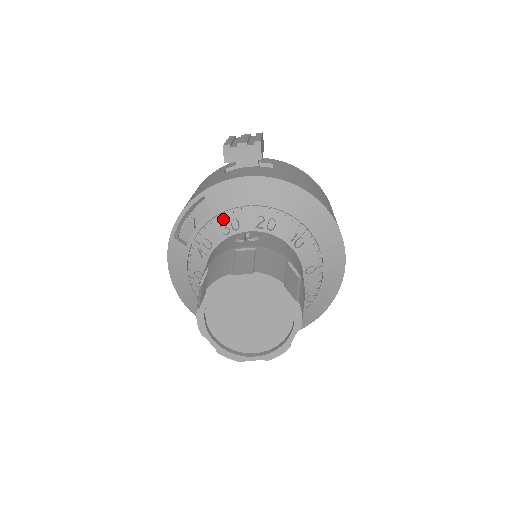
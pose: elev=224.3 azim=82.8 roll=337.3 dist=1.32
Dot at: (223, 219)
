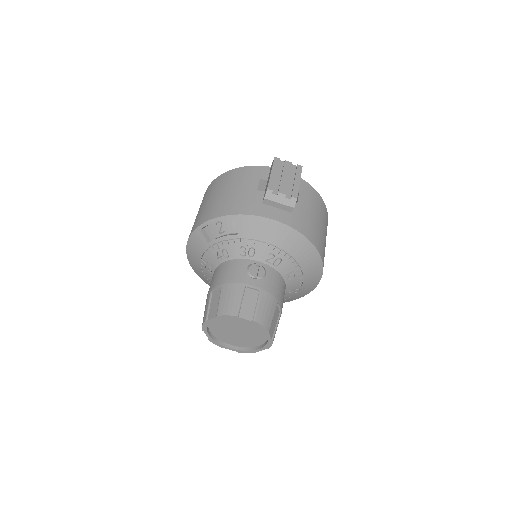
Dot at: (244, 244)
